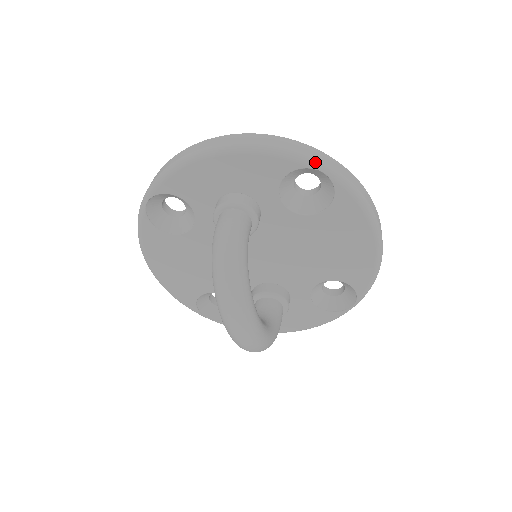
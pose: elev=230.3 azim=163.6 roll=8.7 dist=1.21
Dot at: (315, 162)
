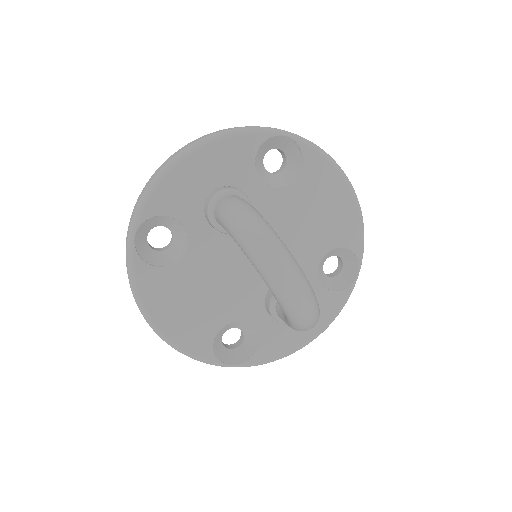
Dot at: (276, 130)
